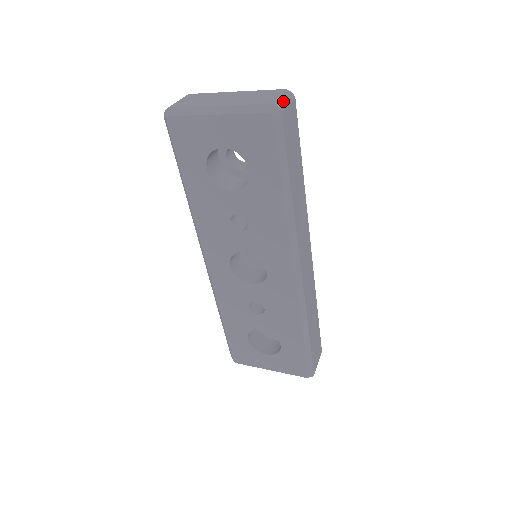
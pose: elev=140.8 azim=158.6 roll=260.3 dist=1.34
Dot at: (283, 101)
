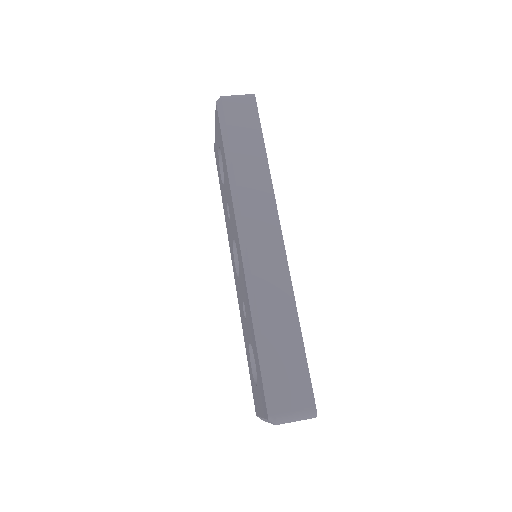
Dot at: (234, 95)
